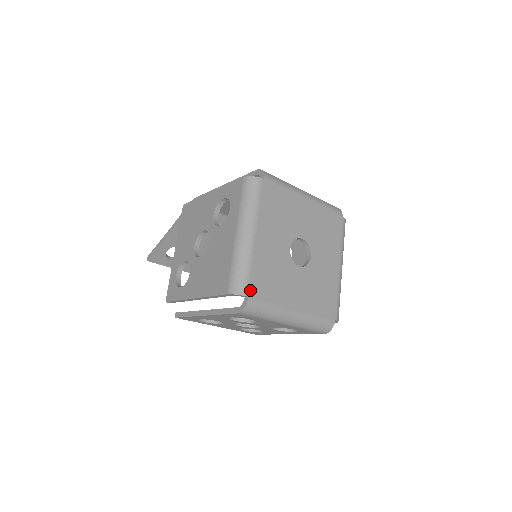
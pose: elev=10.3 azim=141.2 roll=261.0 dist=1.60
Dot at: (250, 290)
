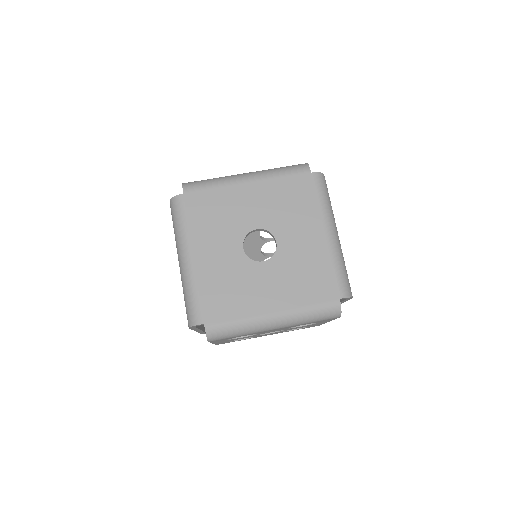
Dot at: (204, 316)
